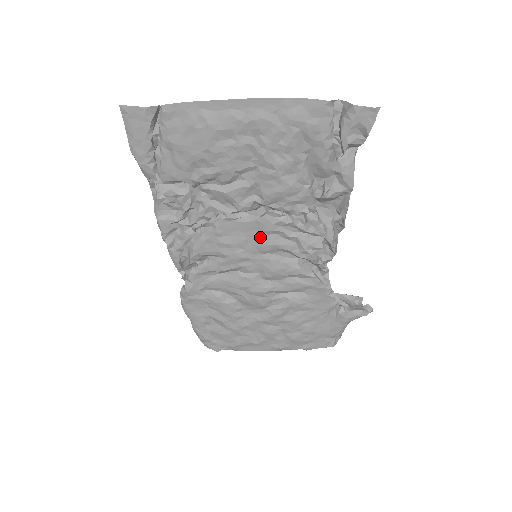
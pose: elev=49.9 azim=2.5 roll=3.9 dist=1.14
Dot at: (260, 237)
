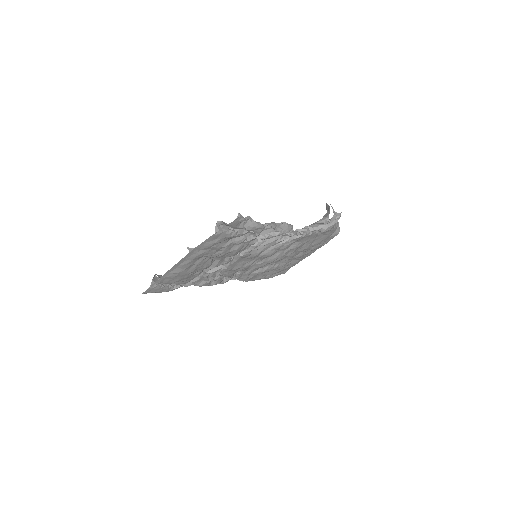
Dot at: (249, 257)
